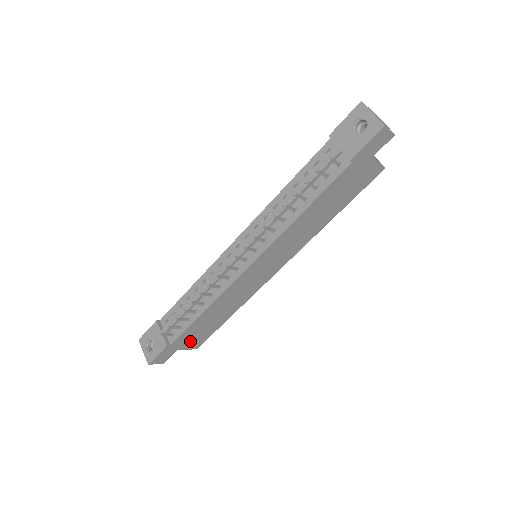
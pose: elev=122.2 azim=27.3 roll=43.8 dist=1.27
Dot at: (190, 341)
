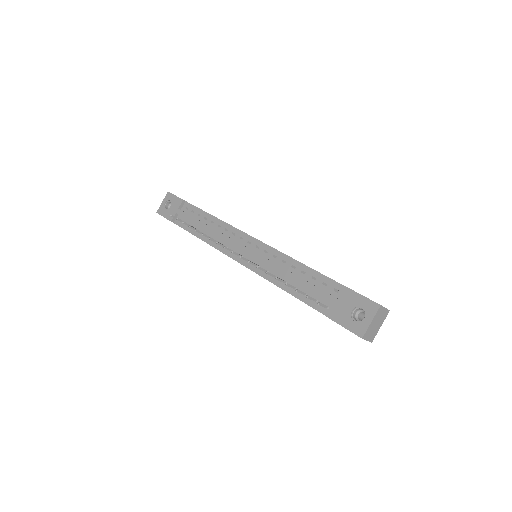
Dot at: occluded
